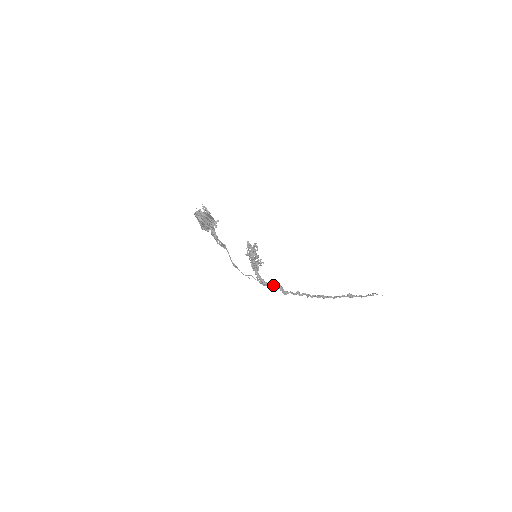
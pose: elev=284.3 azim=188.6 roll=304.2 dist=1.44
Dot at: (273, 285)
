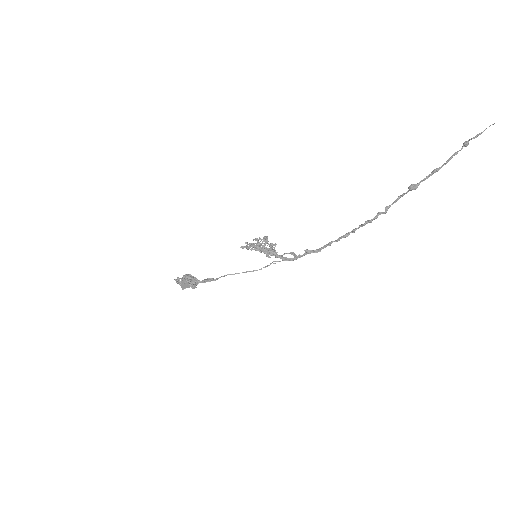
Dot at: (299, 256)
